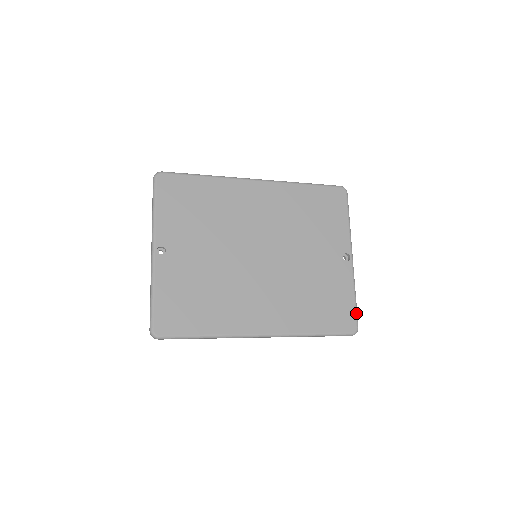
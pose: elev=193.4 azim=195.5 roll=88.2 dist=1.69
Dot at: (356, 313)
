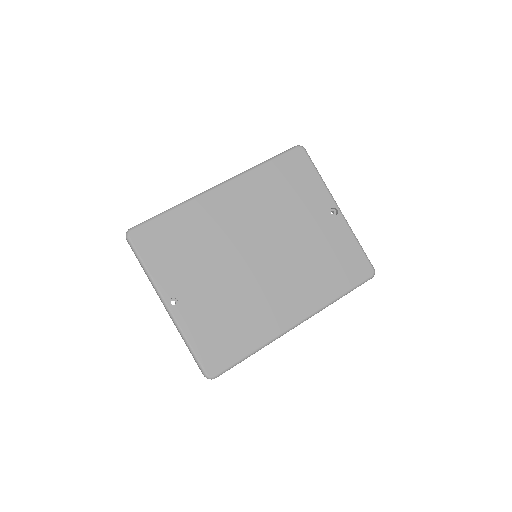
Dot at: (366, 257)
